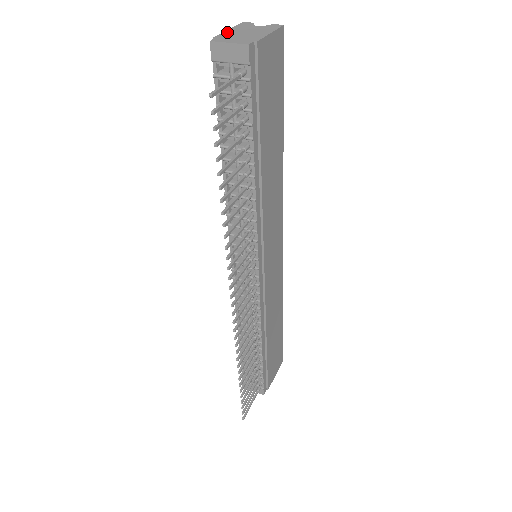
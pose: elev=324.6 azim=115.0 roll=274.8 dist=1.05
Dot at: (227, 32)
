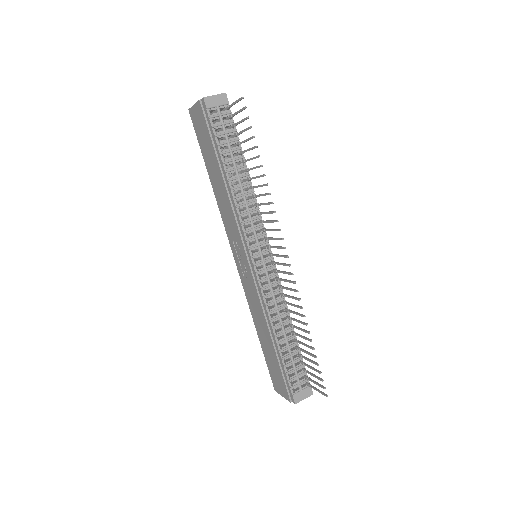
Dot at: occluded
